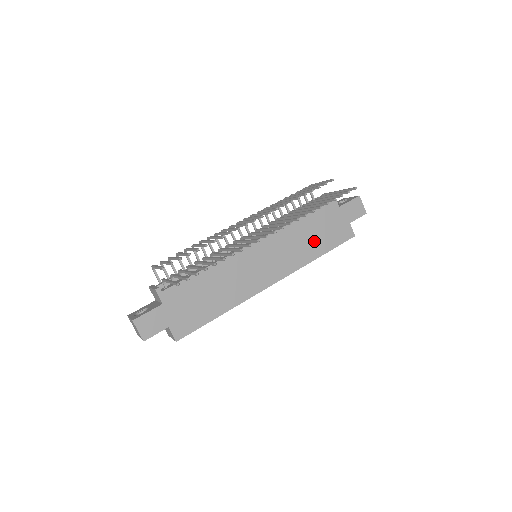
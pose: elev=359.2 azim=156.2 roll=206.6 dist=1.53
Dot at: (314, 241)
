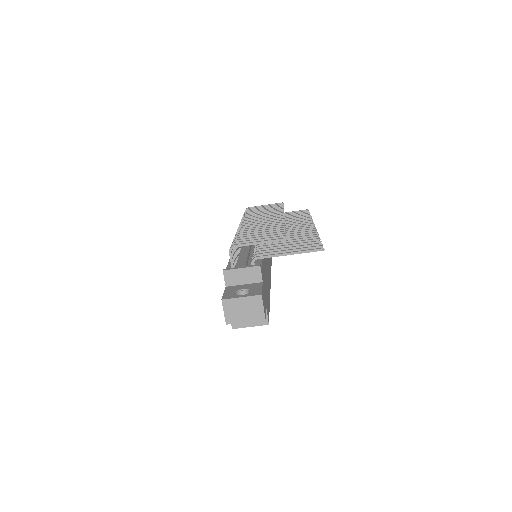
Dot at: occluded
